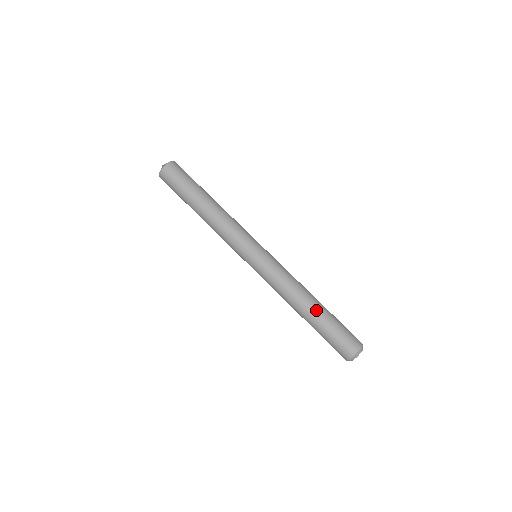
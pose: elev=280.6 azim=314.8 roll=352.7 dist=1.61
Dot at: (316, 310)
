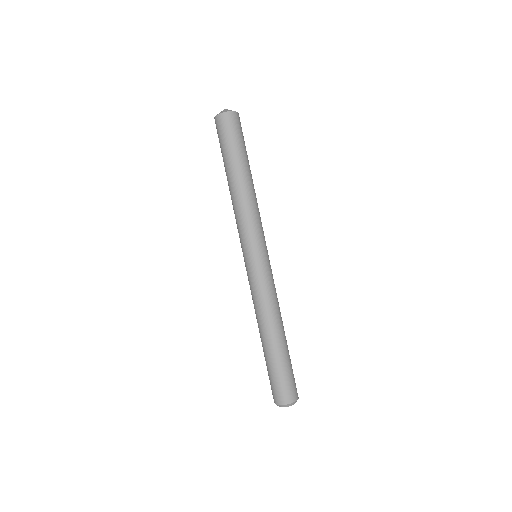
Dot at: (277, 343)
